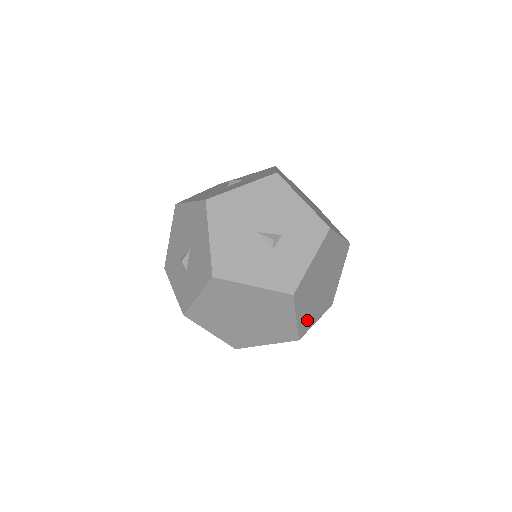
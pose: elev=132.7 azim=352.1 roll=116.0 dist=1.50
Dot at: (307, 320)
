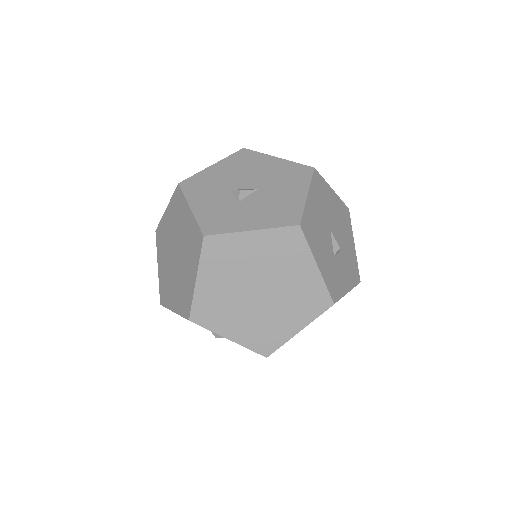
Dot at: occluded
